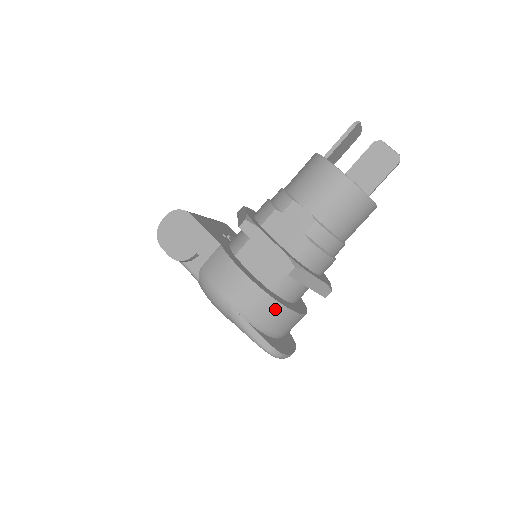
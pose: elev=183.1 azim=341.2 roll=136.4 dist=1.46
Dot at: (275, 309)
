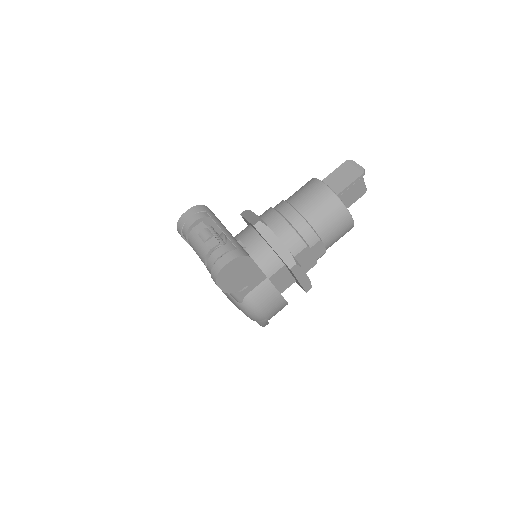
Dot at: occluded
